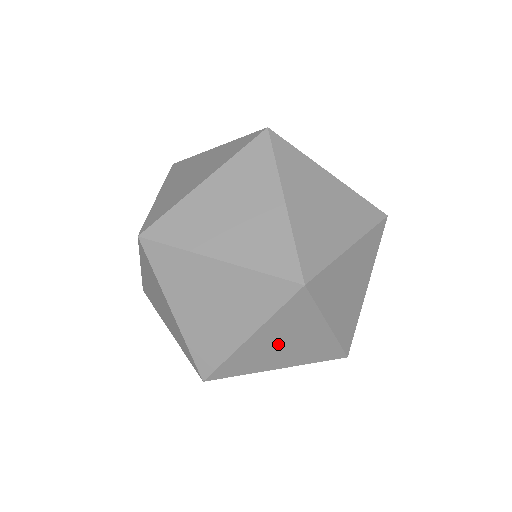
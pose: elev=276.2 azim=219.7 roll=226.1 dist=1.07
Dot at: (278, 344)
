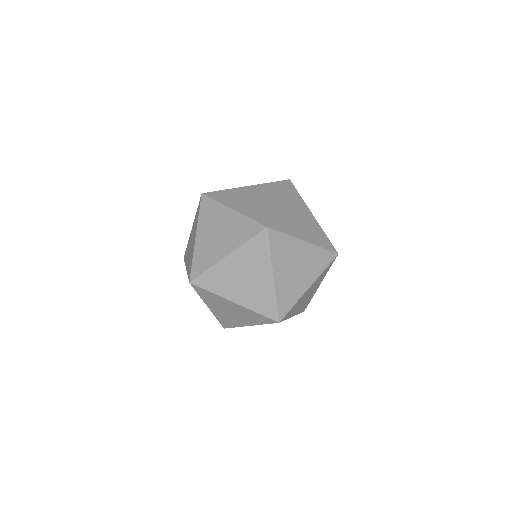
Dot at: (292, 270)
